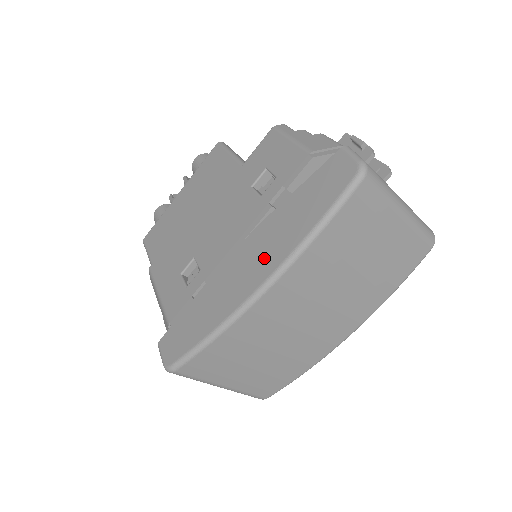
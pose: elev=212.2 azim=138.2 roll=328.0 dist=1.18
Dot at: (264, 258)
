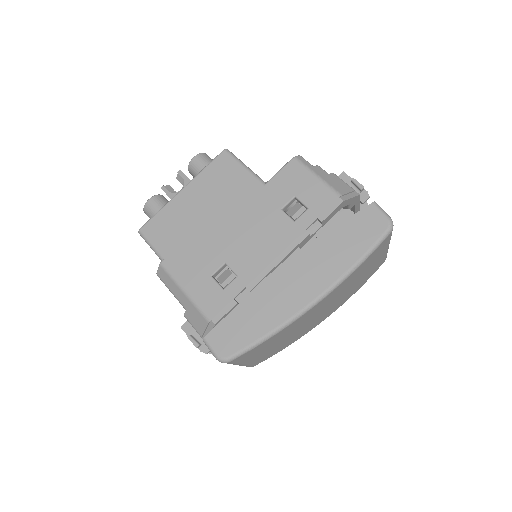
Dot at: (313, 278)
